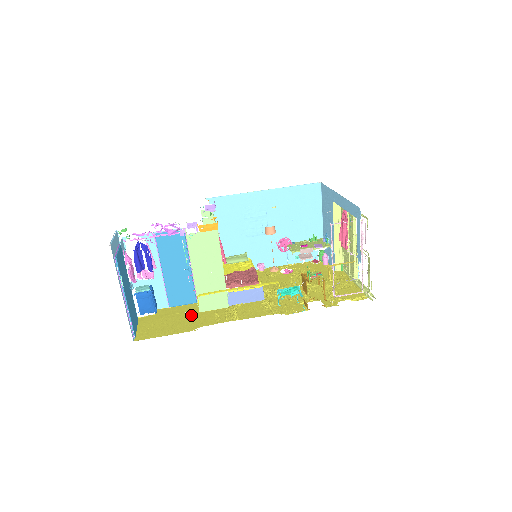
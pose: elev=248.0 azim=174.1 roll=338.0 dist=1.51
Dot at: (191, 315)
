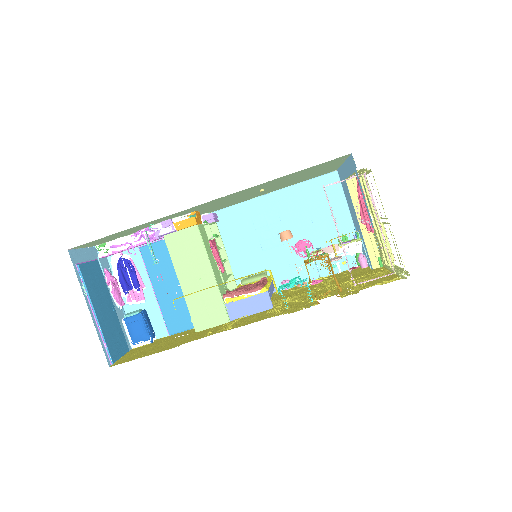
Dot at: (185, 336)
